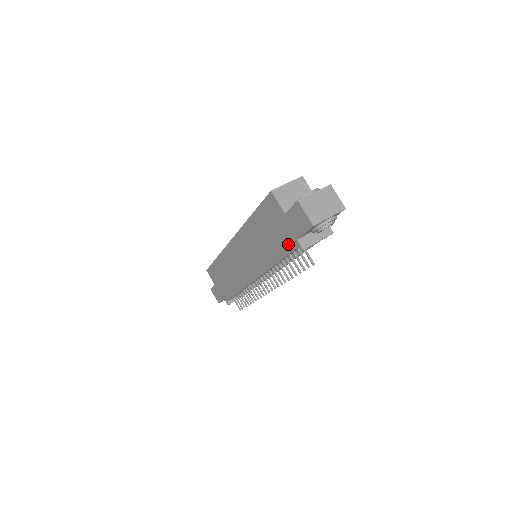
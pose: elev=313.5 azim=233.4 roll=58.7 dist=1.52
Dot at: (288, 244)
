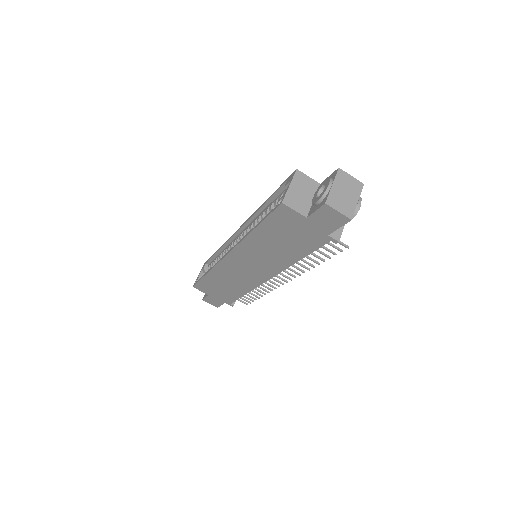
Dot at: (315, 242)
